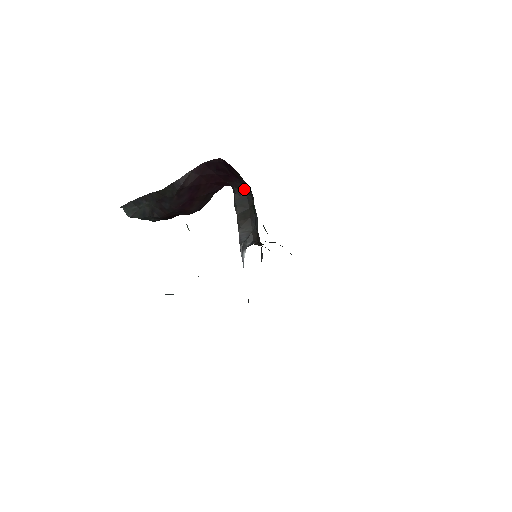
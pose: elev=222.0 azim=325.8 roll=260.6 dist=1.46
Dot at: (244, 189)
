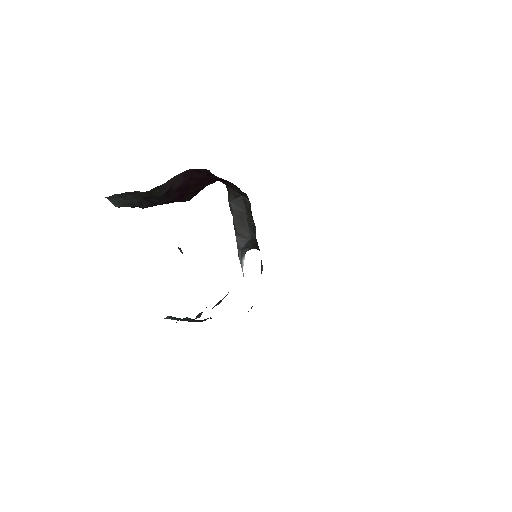
Dot at: (239, 192)
